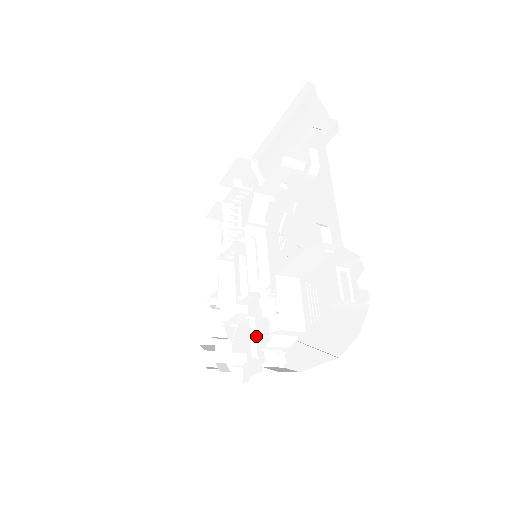
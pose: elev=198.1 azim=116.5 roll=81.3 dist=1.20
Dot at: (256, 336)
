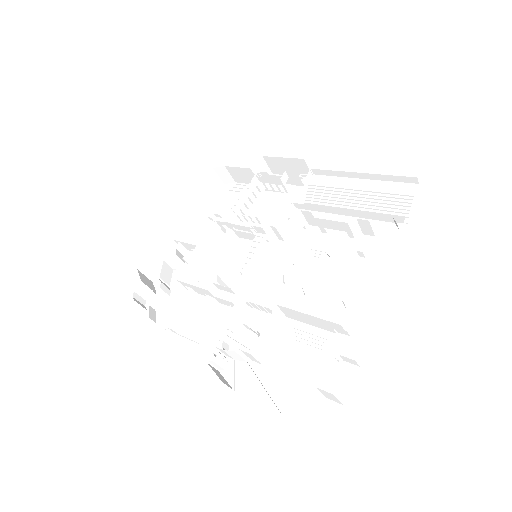
Dot at: (202, 314)
